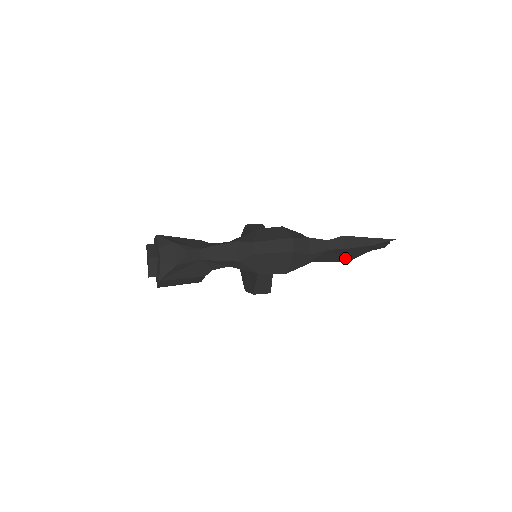
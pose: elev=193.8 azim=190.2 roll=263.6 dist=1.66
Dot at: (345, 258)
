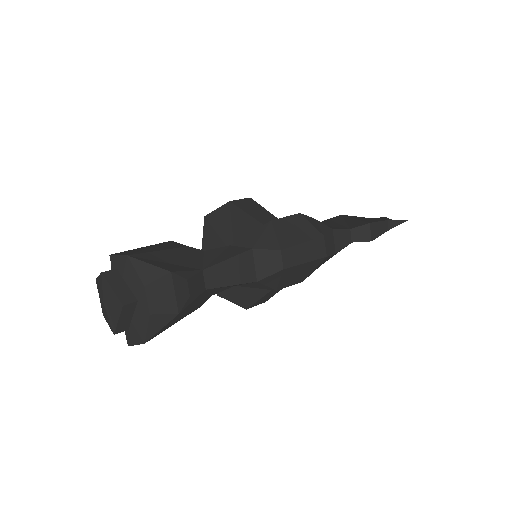
Dot at: occluded
